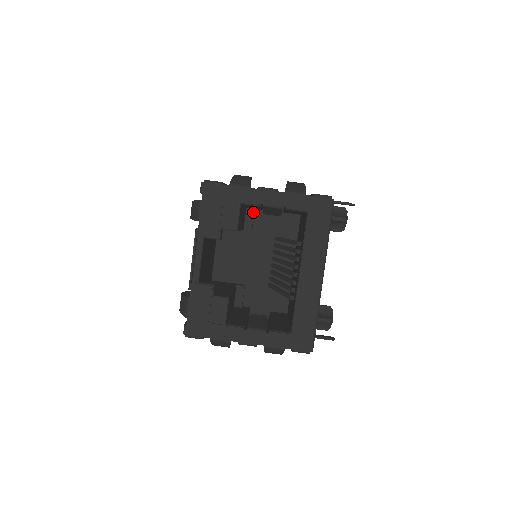
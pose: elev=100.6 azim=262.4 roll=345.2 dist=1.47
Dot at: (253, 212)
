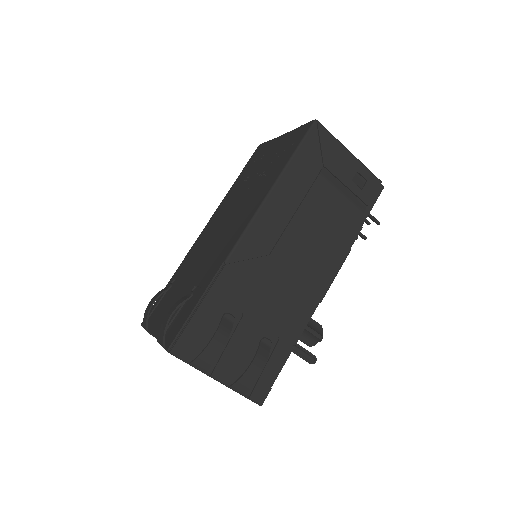
Dot at: occluded
